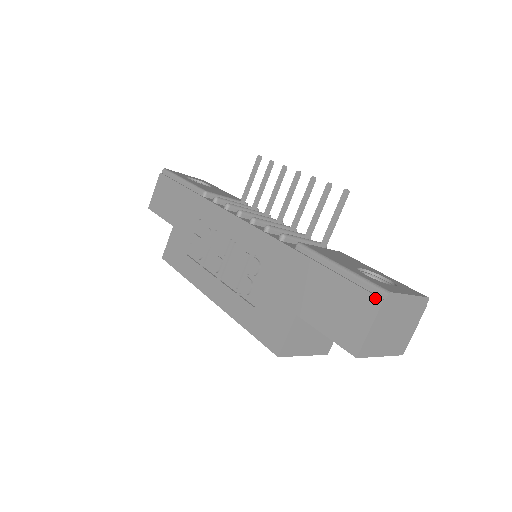
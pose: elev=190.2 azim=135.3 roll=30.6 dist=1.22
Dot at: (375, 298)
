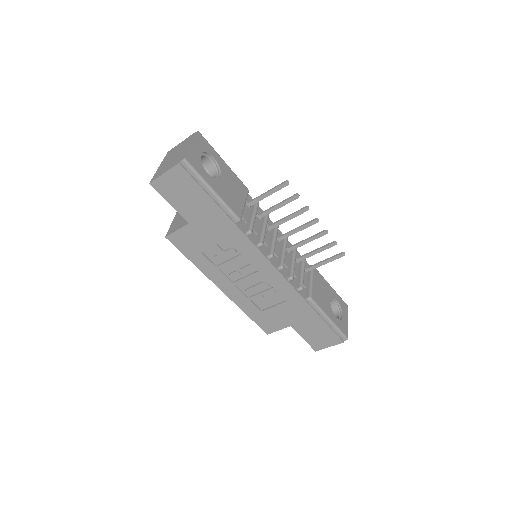
Dot at: (341, 340)
